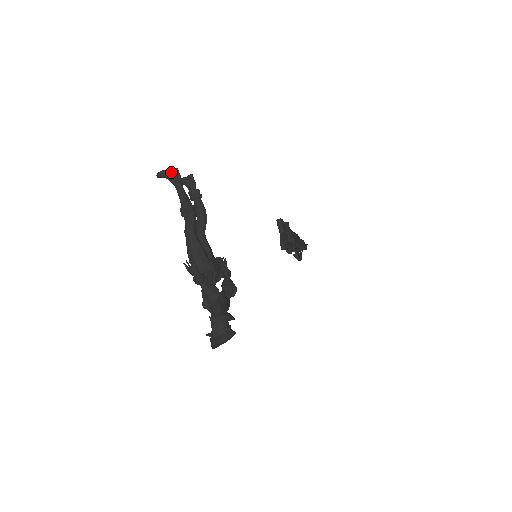
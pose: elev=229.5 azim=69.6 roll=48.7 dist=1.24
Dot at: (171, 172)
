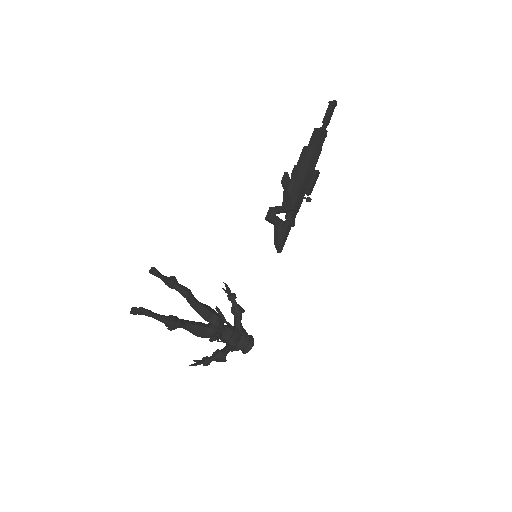
Dot at: (139, 313)
